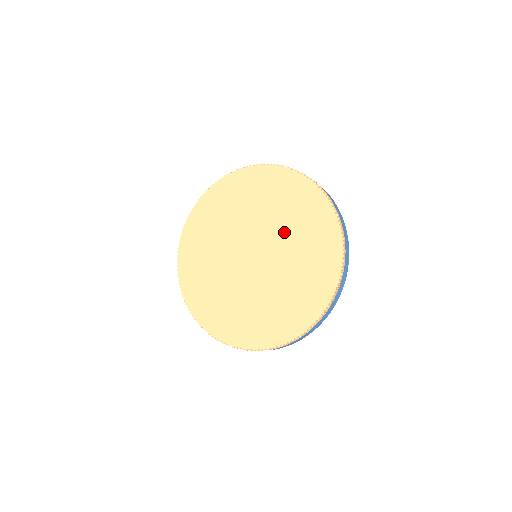
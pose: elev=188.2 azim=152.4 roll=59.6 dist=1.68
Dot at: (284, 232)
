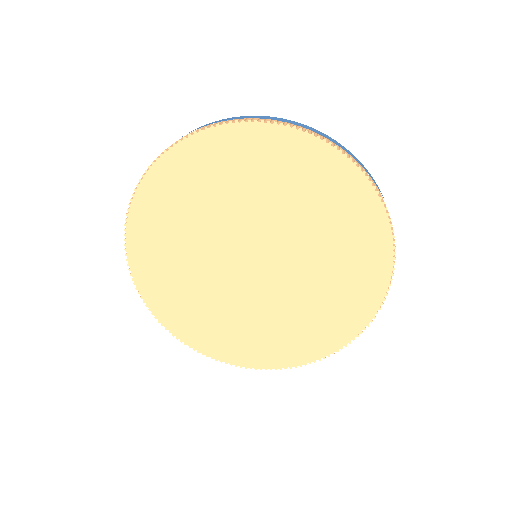
Dot at: (294, 221)
